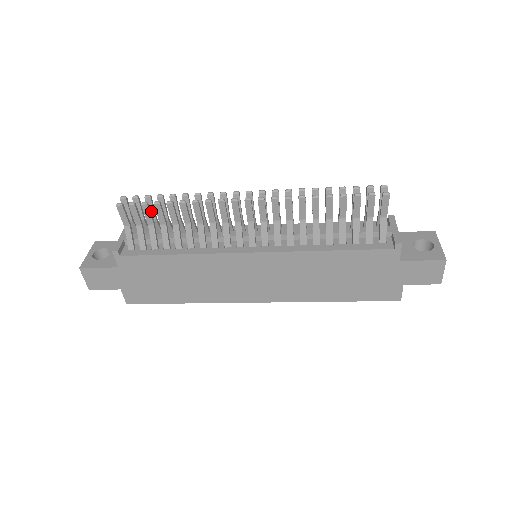
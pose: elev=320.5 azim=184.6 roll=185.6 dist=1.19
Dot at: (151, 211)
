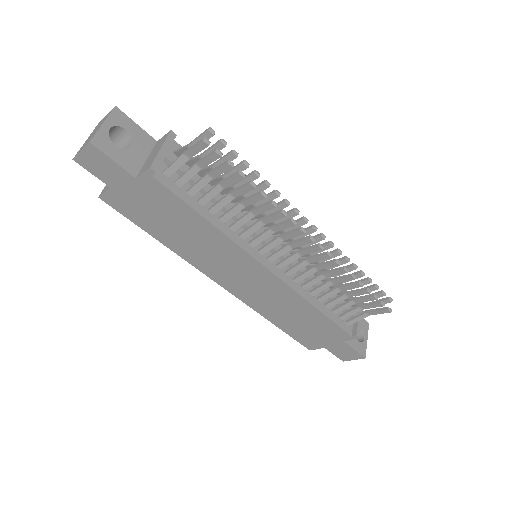
Dot at: occluded
